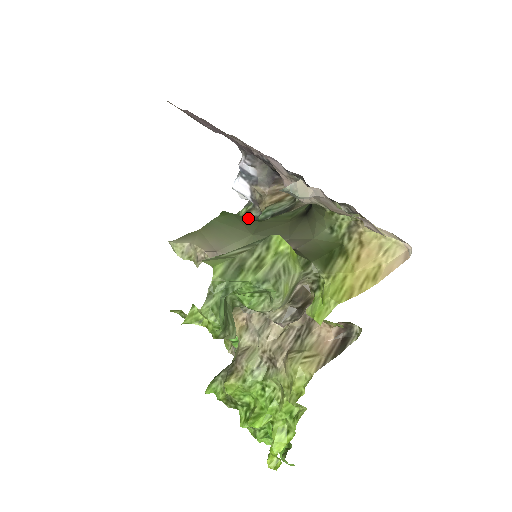
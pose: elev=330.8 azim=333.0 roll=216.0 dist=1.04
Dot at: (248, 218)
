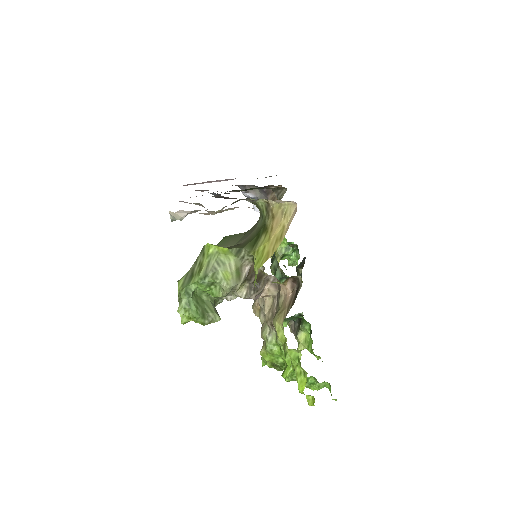
Dot at: occluded
